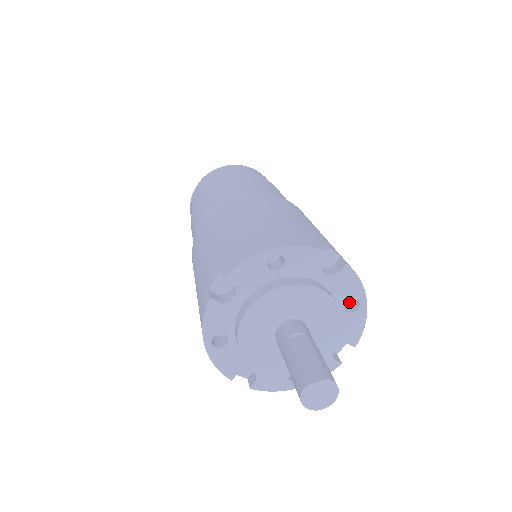
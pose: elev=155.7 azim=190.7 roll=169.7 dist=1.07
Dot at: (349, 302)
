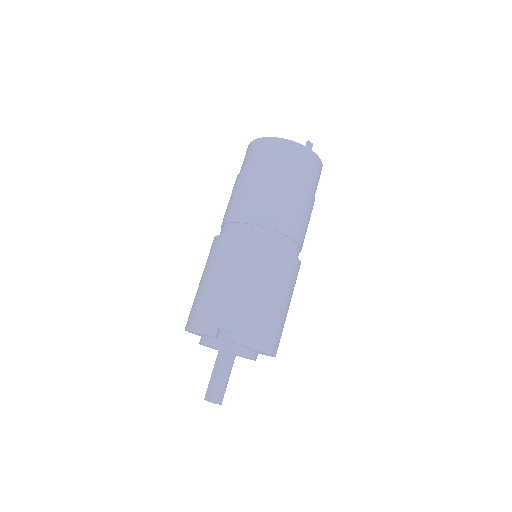
Dot at: occluded
